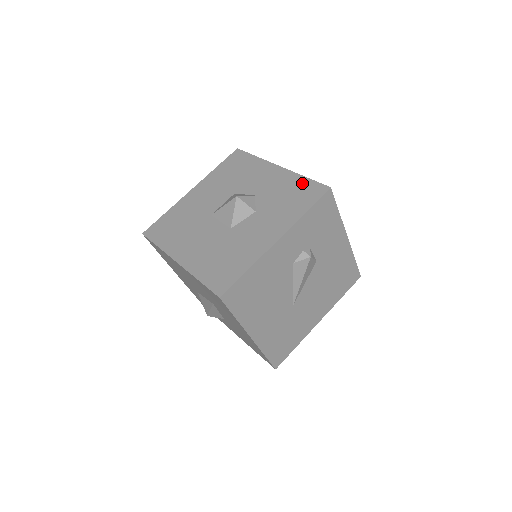
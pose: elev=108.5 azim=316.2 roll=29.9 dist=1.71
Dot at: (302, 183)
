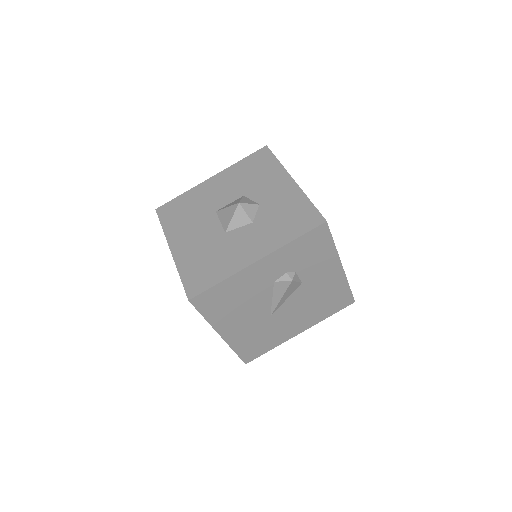
Dot at: (304, 206)
